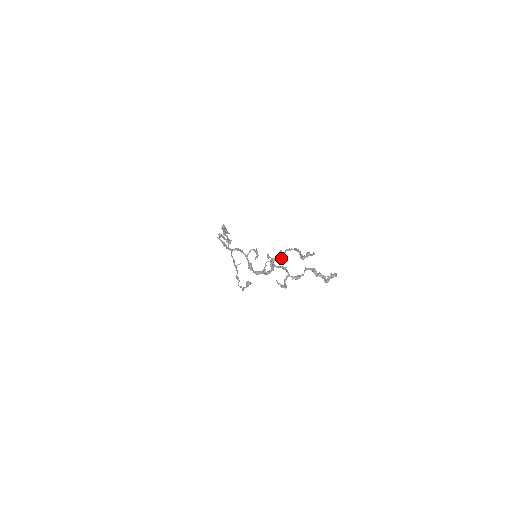
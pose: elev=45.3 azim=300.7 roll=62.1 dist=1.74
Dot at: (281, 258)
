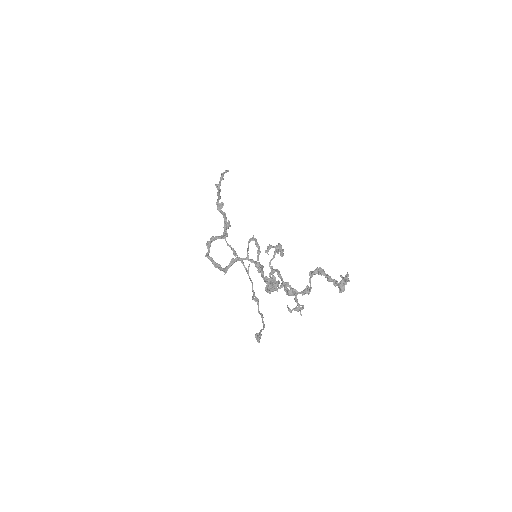
Dot at: (281, 250)
